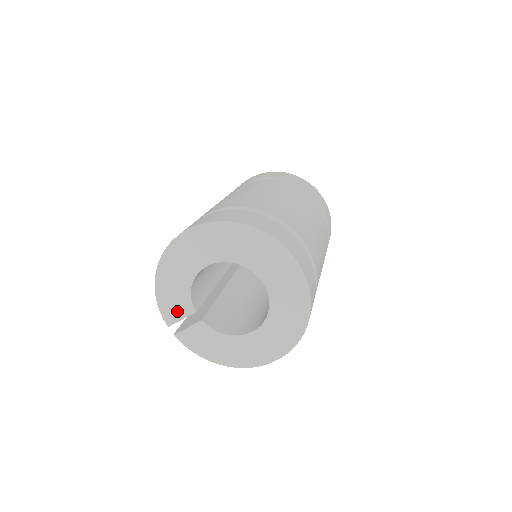
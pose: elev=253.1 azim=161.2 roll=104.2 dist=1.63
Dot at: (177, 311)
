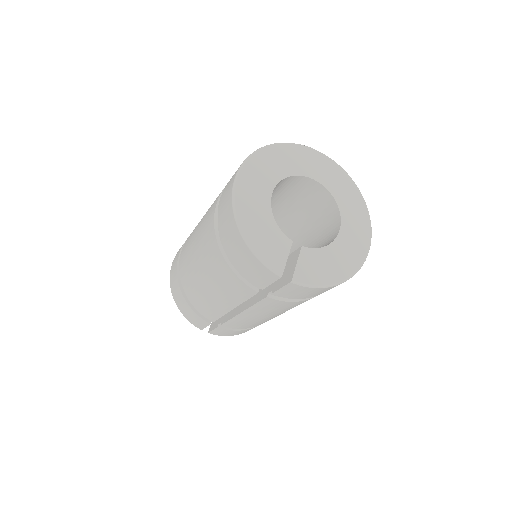
Dot at: (278, 252)
